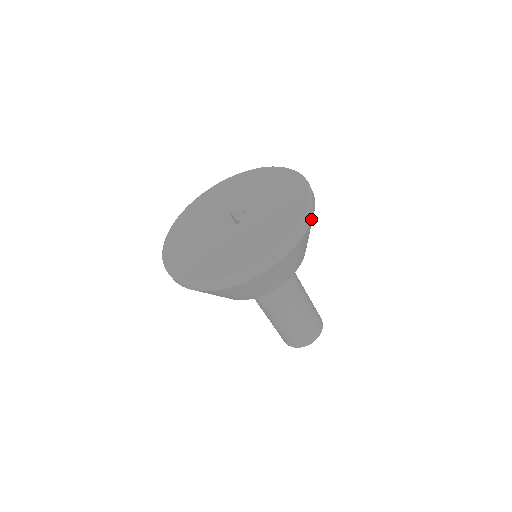
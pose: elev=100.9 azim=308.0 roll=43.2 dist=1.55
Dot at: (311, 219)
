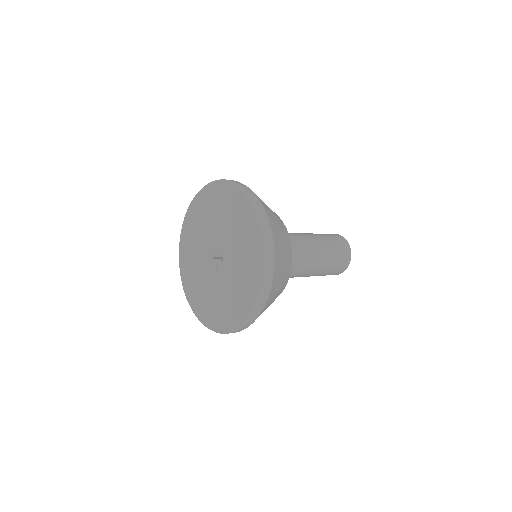
Dot at: (265, 213)
